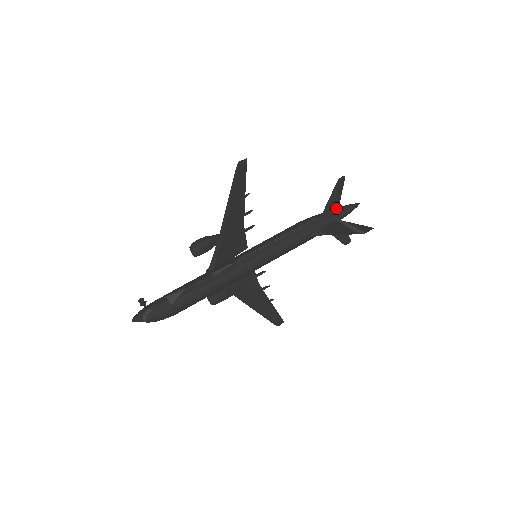
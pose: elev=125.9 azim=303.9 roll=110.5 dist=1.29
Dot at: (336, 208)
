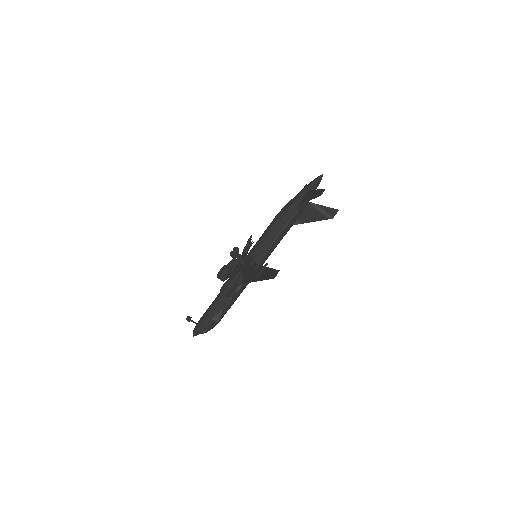
Dot at: (308, 193)
